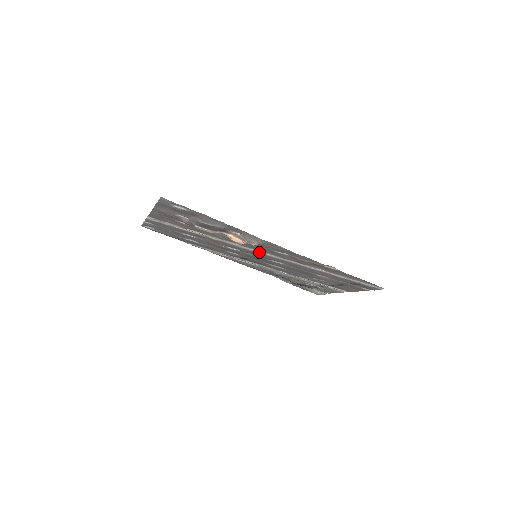
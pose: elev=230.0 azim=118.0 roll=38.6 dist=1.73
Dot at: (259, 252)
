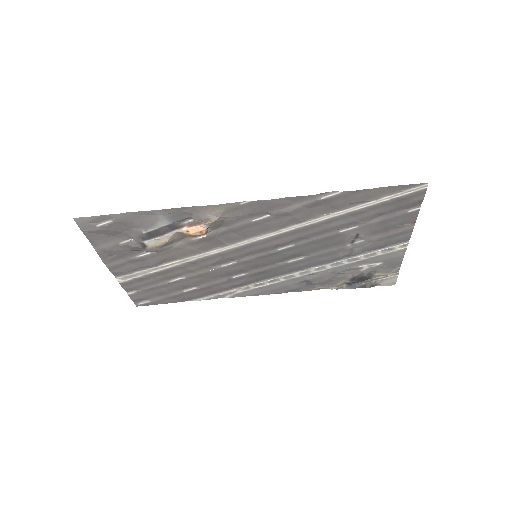
Dot at: (248, 243)
